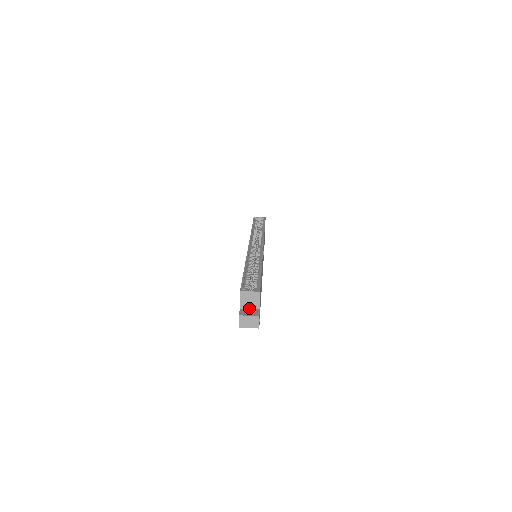
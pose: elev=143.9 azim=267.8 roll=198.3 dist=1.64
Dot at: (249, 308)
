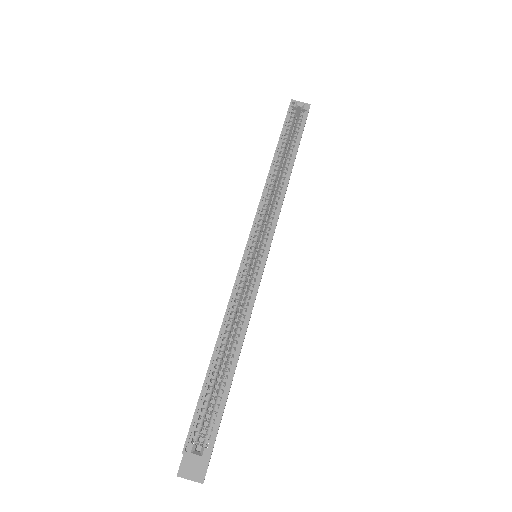
Dot at: occluded
